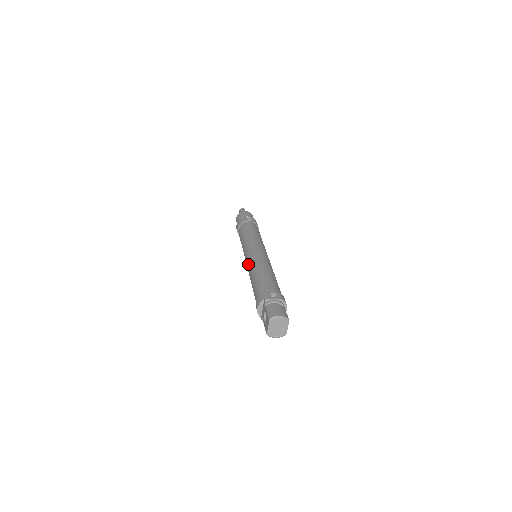
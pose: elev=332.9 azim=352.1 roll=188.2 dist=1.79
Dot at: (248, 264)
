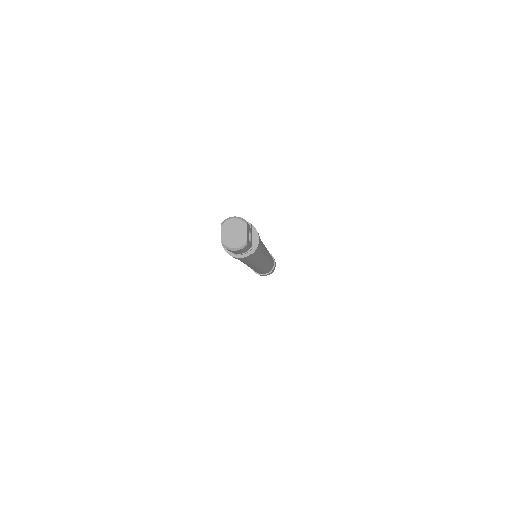
Dot at: occluded
